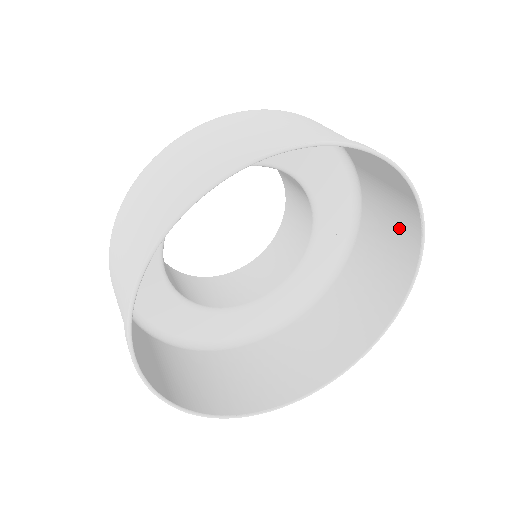
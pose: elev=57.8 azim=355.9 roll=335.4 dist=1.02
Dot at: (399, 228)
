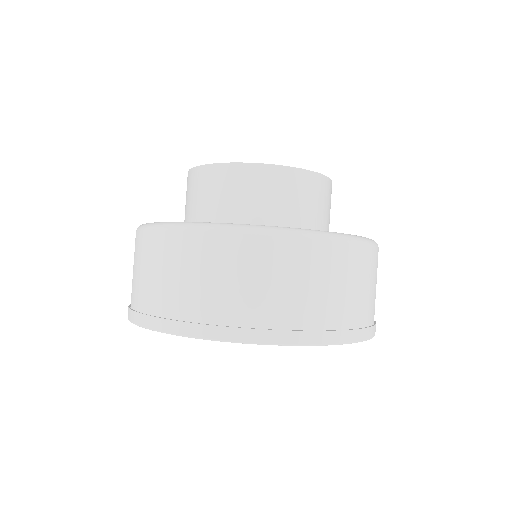
Dot at: (311, 309)
